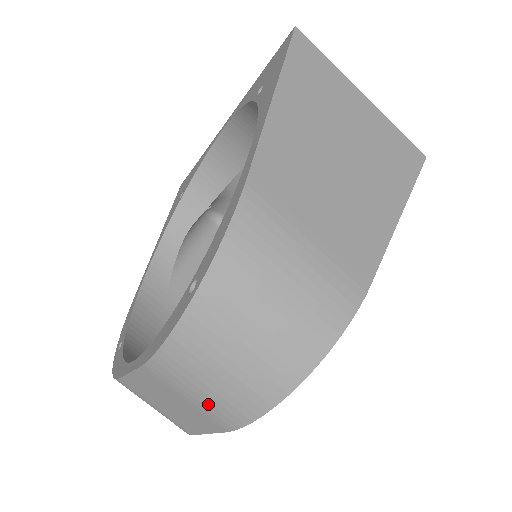
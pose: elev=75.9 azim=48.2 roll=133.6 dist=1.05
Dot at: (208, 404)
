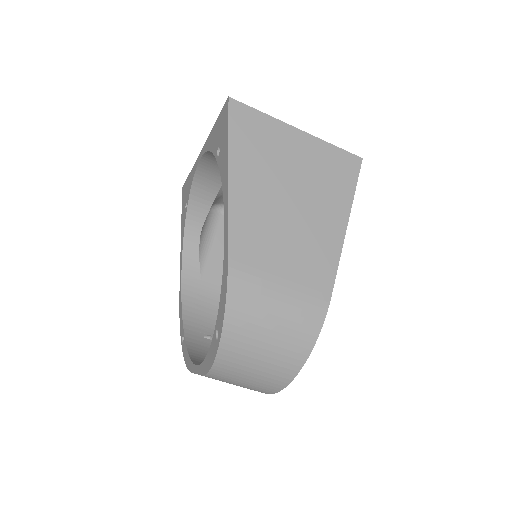
Dot at: (250, 387)
